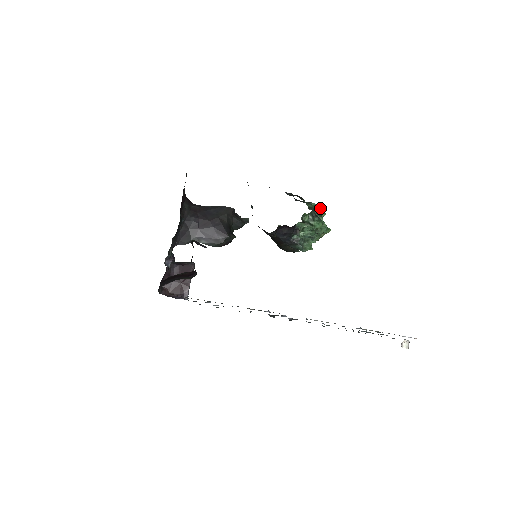
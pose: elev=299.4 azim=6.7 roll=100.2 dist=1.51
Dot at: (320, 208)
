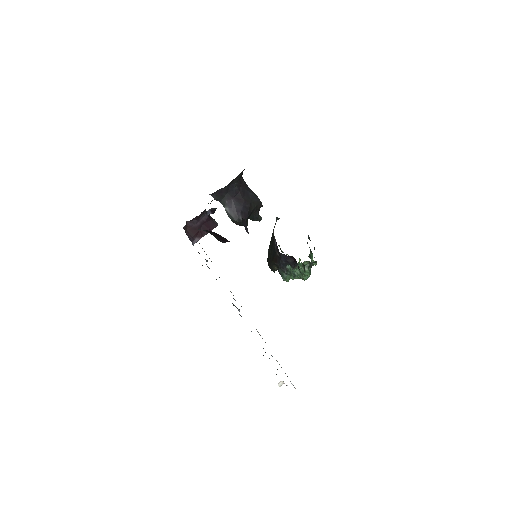
Dot at: (316, 263)
